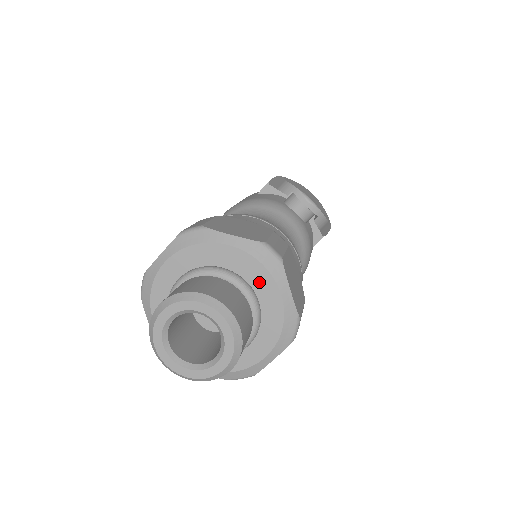
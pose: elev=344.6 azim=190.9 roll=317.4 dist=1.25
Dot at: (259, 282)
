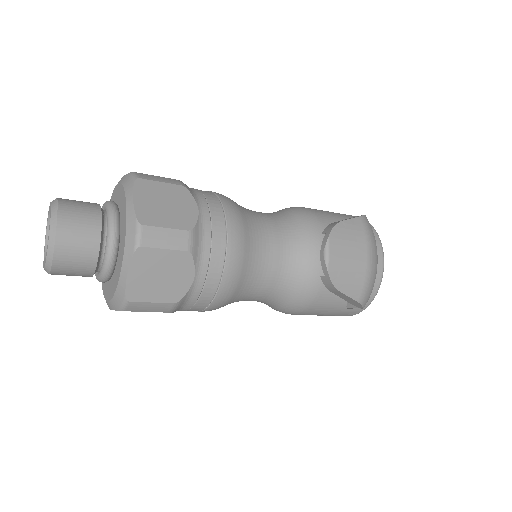
Dot at: (122, 247)
